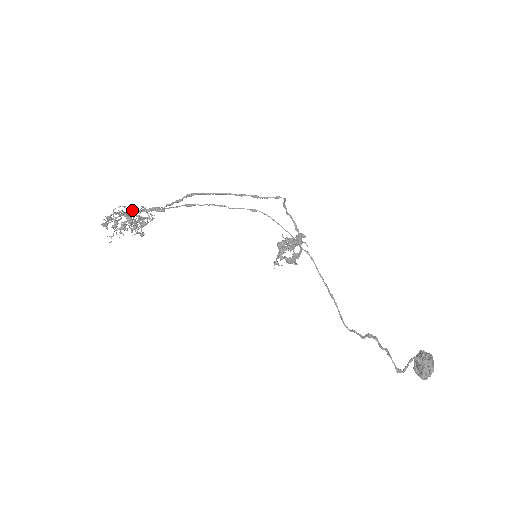
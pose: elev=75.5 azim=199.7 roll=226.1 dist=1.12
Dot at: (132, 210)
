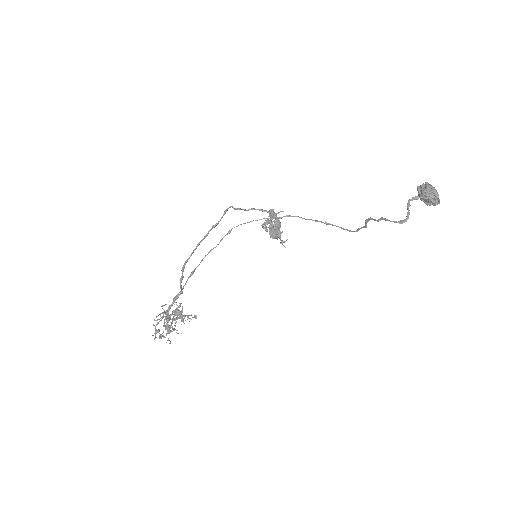
Dot at: (163, 313)
